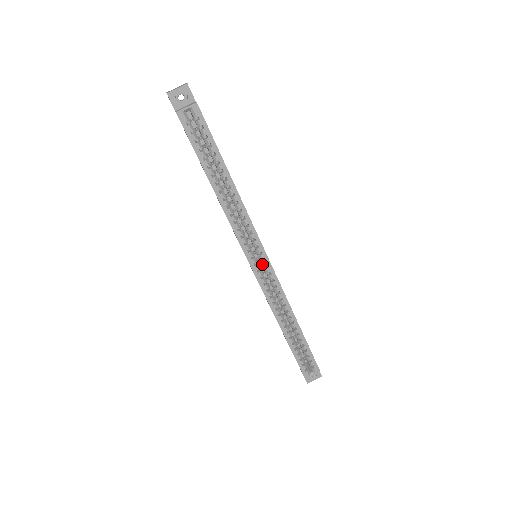
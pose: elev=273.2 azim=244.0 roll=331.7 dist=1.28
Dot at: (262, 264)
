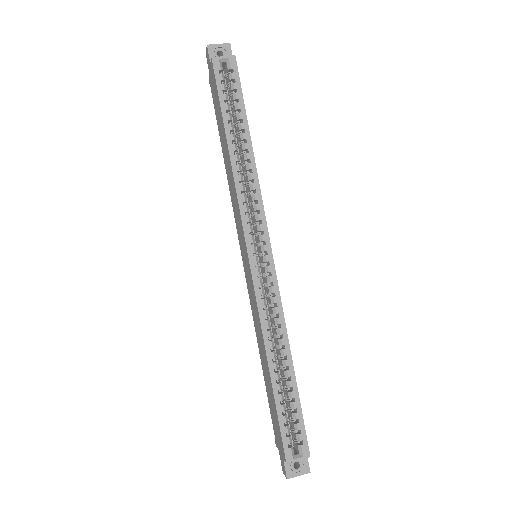
Dot at: (262, 260)
